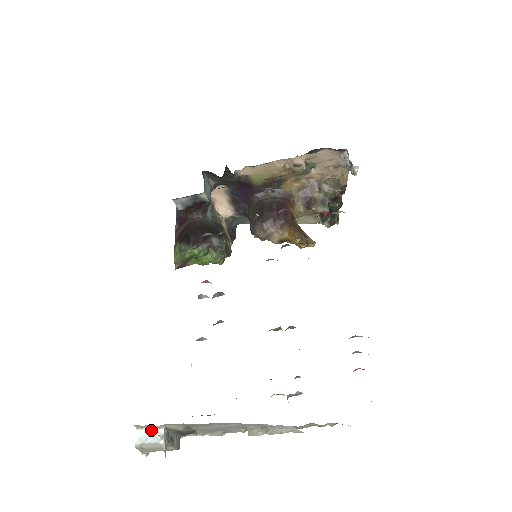
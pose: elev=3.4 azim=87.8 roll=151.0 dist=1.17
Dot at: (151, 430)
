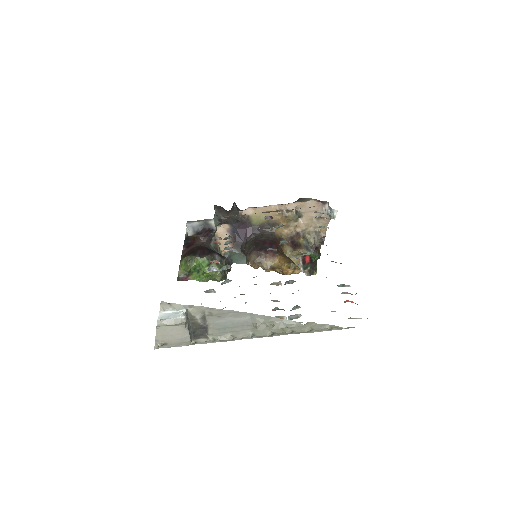
Dot at: (173, 311)
